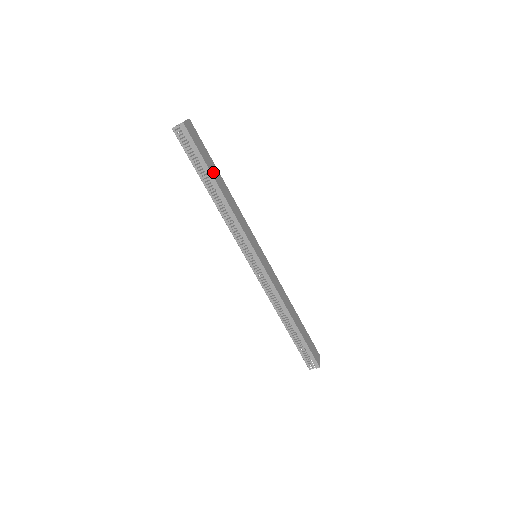
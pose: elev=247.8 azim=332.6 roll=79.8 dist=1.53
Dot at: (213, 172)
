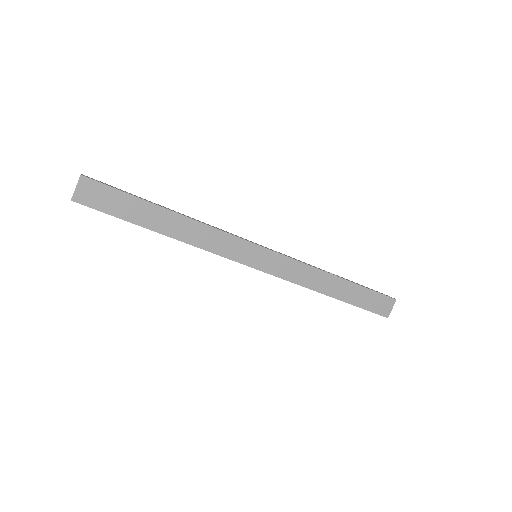
Dot at: (145, 220)
